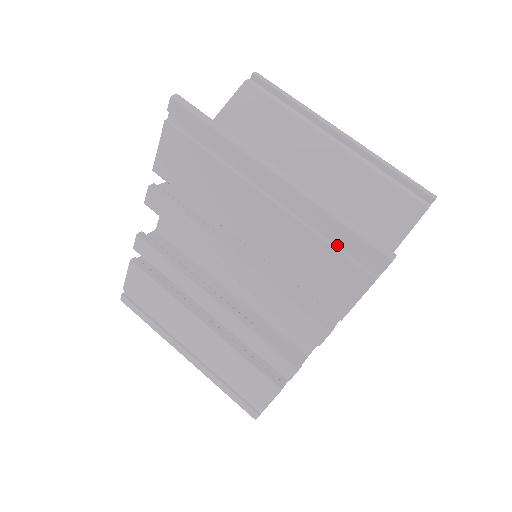
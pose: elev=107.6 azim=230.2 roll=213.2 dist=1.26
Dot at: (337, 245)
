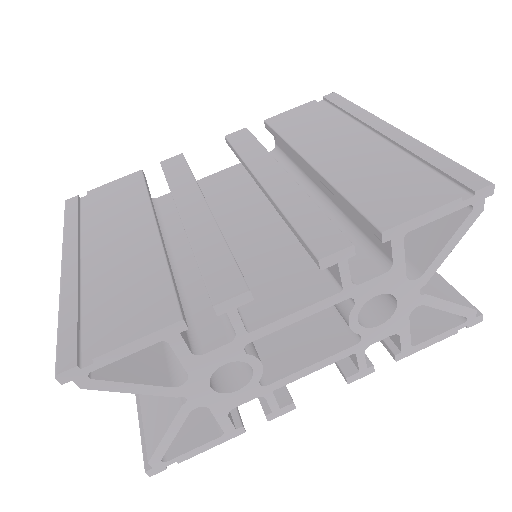
Dot at: (425, 175)
